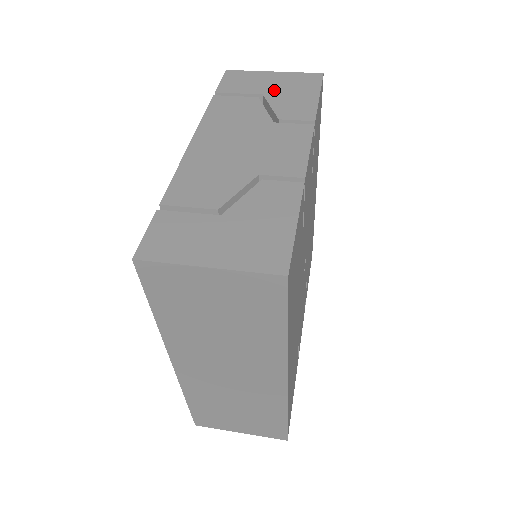
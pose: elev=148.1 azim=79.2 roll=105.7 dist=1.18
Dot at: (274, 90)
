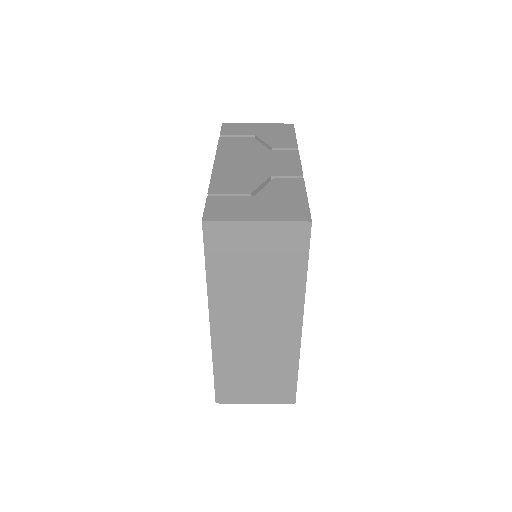
Dot at: (262, 133)
